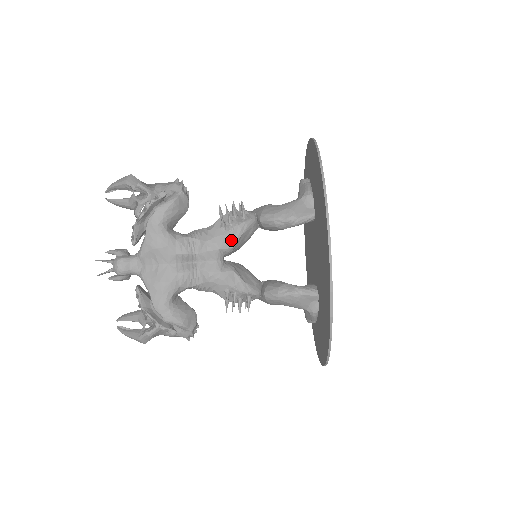
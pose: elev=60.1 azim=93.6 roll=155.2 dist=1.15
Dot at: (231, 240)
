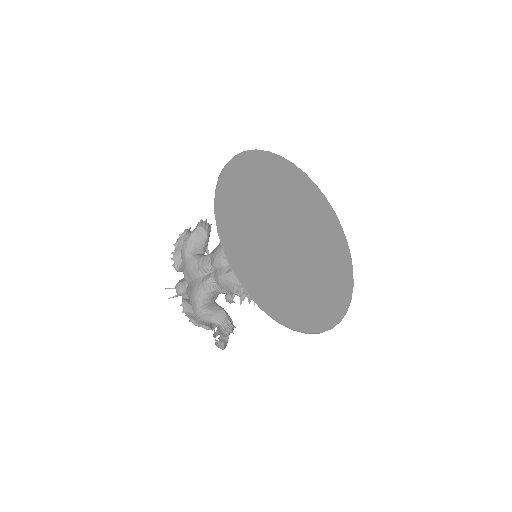
Dot at: occluded
